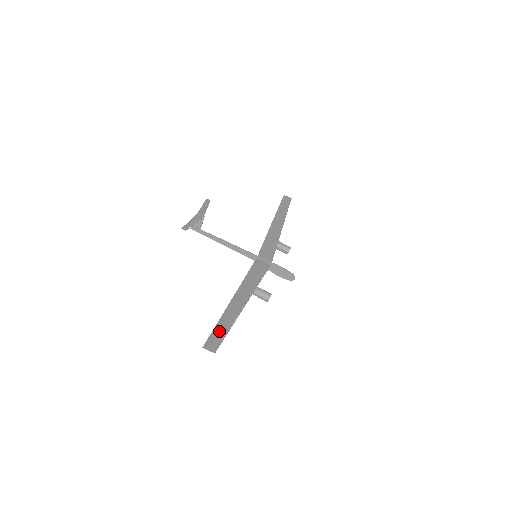
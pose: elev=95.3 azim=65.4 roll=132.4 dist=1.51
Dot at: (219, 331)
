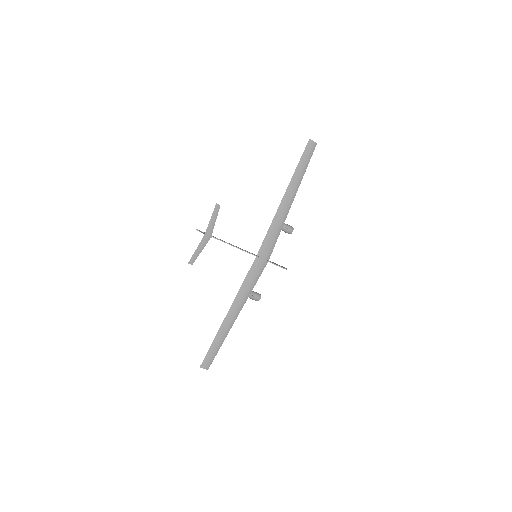
Dot at: (213, 351)
